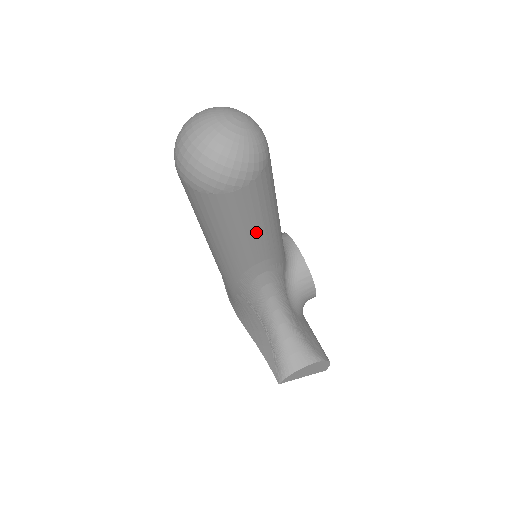
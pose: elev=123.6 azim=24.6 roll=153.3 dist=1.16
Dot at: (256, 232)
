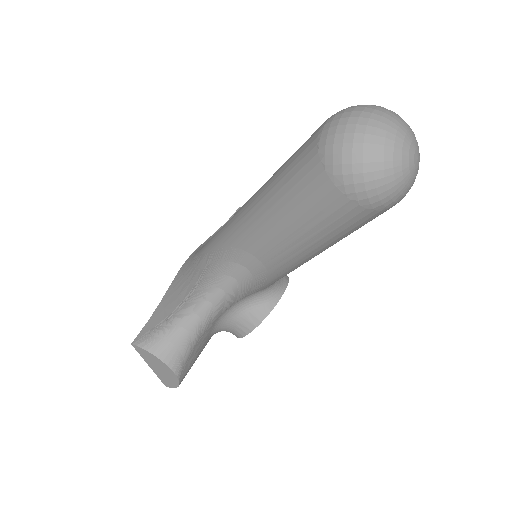
Dot at: (294, 237)
